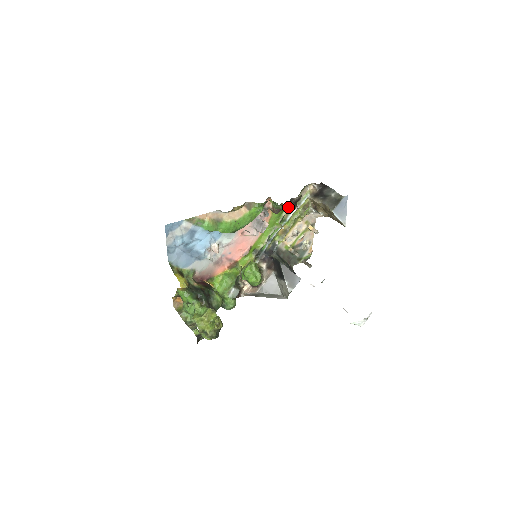
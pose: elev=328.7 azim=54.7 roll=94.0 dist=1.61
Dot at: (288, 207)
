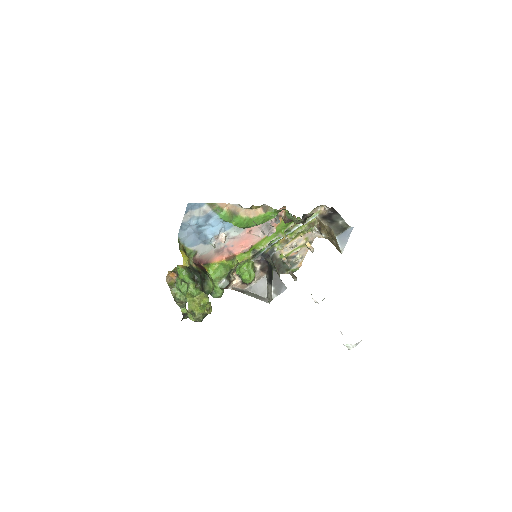
Dot at: (300, 221)
